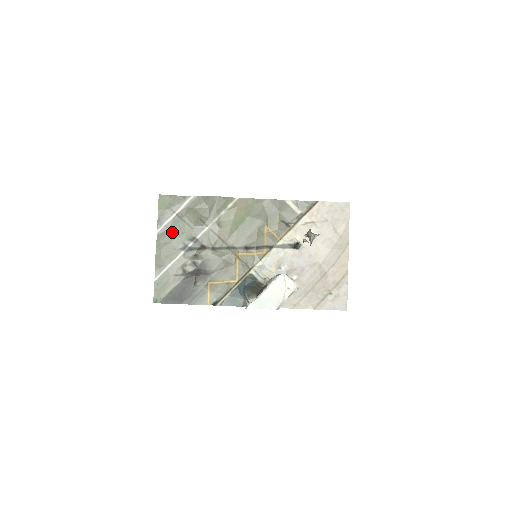
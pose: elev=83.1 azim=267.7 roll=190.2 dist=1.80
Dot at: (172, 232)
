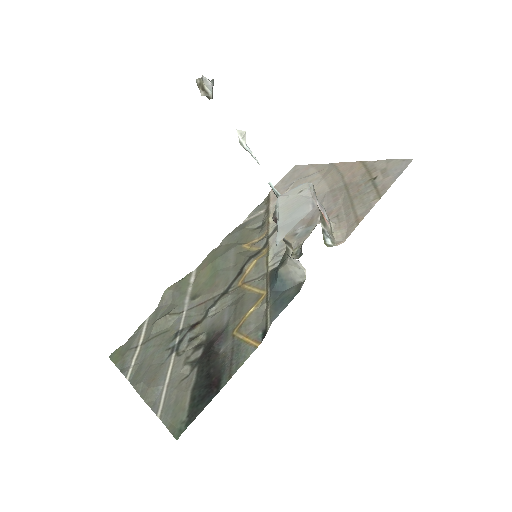
Dot at: (146, 359)
